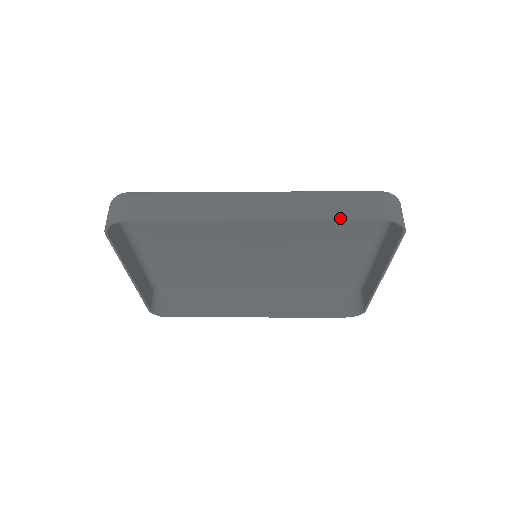
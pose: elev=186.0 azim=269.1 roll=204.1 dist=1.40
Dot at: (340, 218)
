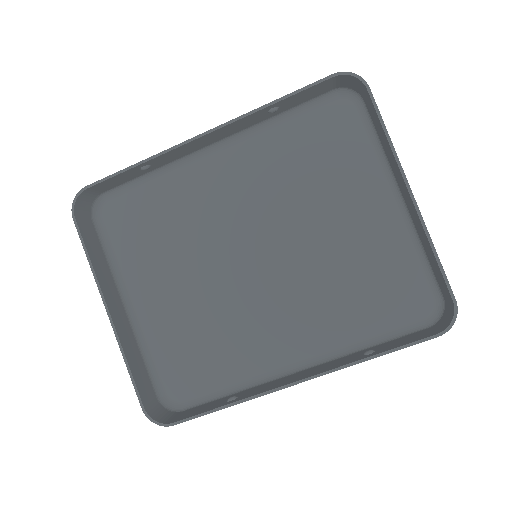
Dot at: (286, 96)
